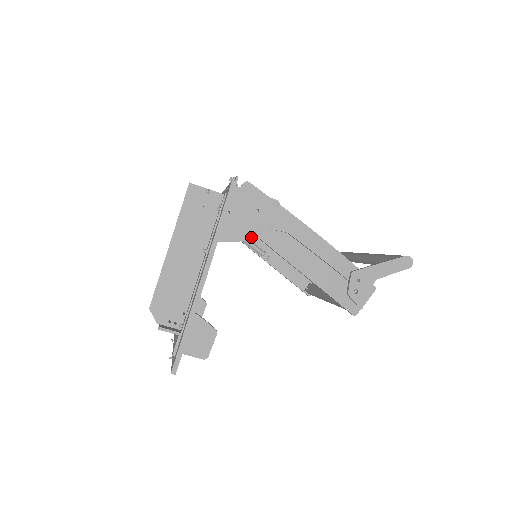
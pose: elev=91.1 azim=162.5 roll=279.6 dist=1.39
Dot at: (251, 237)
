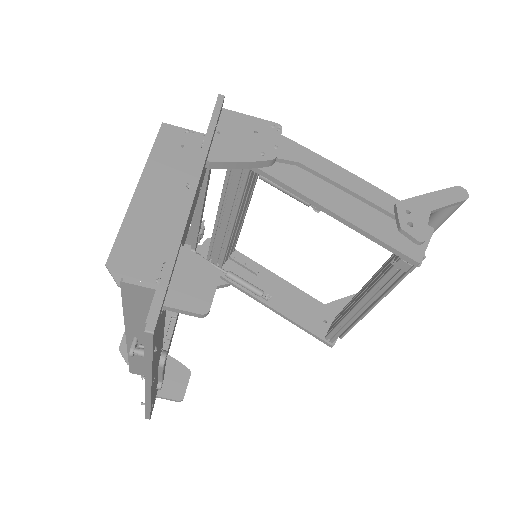
Dot at: (252, 158)
